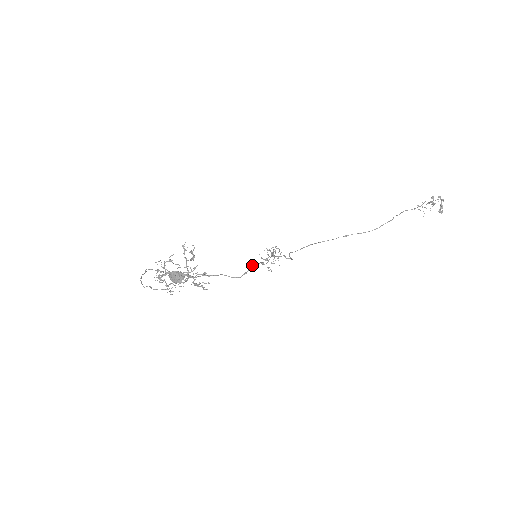
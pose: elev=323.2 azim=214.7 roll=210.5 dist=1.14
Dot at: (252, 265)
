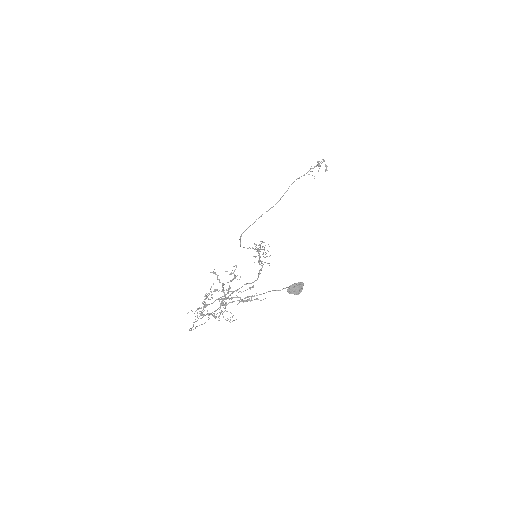
Dot at: occluded
